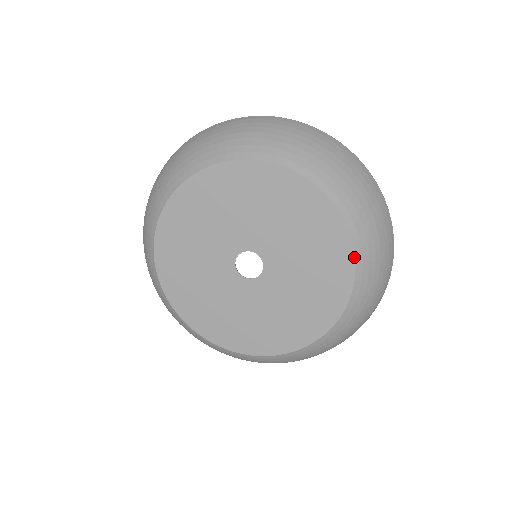
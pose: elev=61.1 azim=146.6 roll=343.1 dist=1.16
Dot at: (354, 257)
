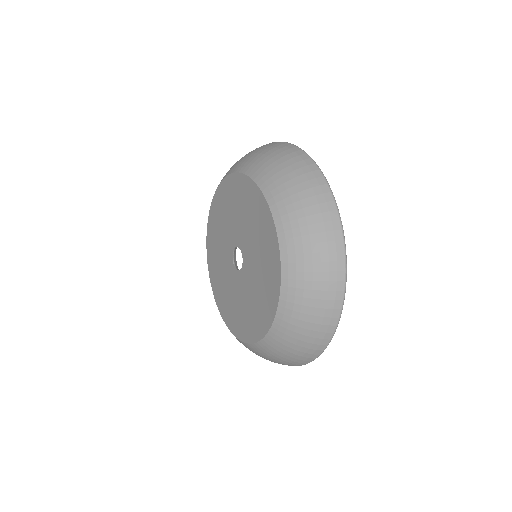
Dot at: (263, 196)
